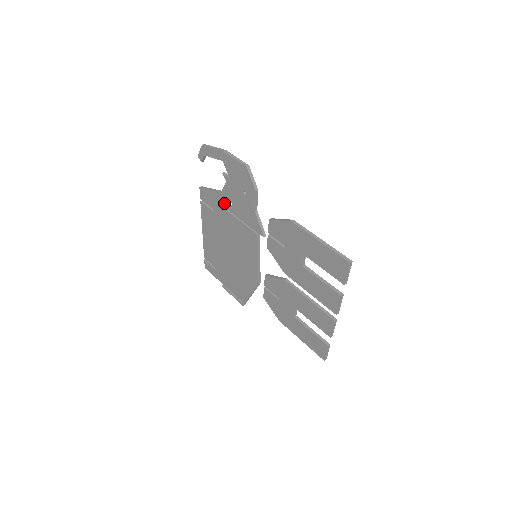
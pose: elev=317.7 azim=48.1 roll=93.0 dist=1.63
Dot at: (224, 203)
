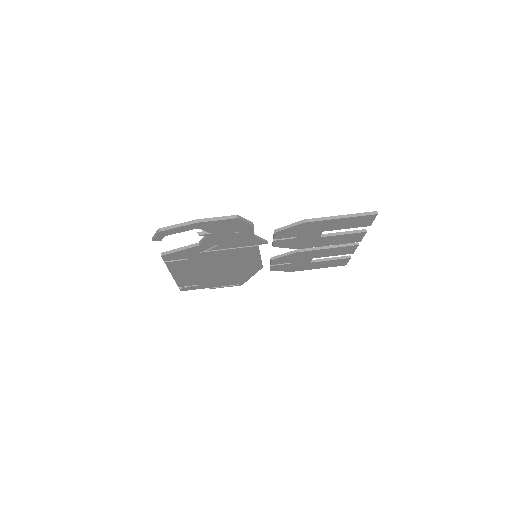
Dot at: (205, 249)
